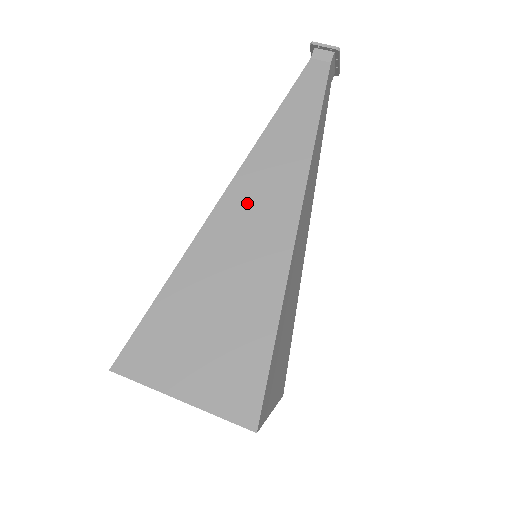
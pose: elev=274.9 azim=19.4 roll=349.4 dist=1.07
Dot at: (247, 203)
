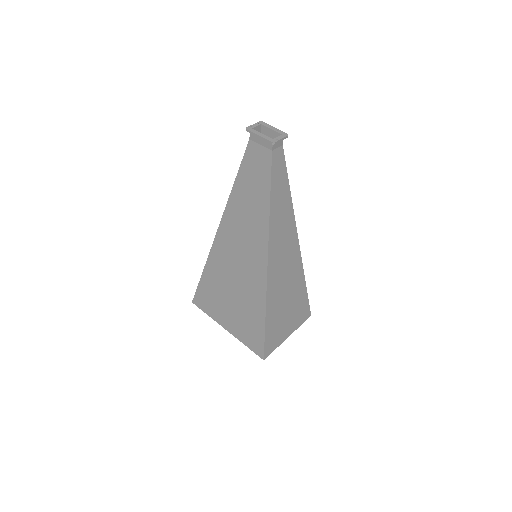
Dot at: (278, 259)
